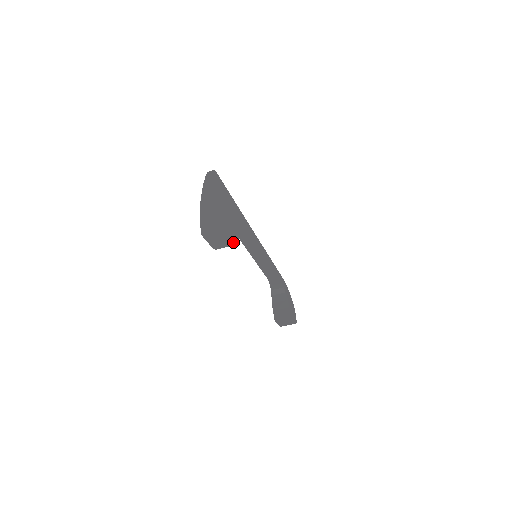
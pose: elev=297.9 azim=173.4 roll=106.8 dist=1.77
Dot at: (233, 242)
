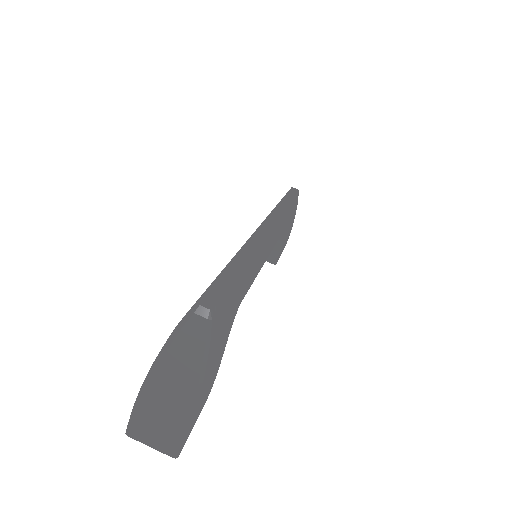
Dot at: occluded
